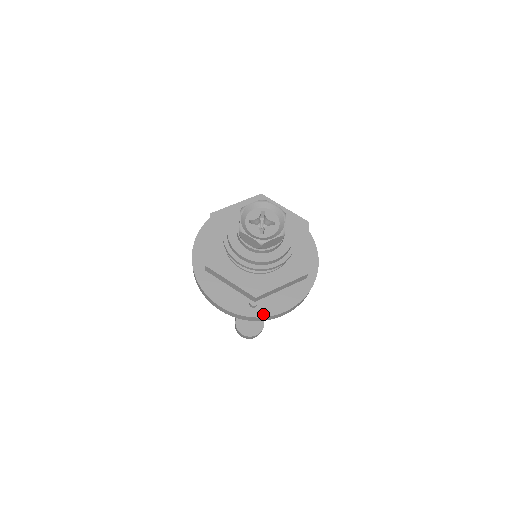
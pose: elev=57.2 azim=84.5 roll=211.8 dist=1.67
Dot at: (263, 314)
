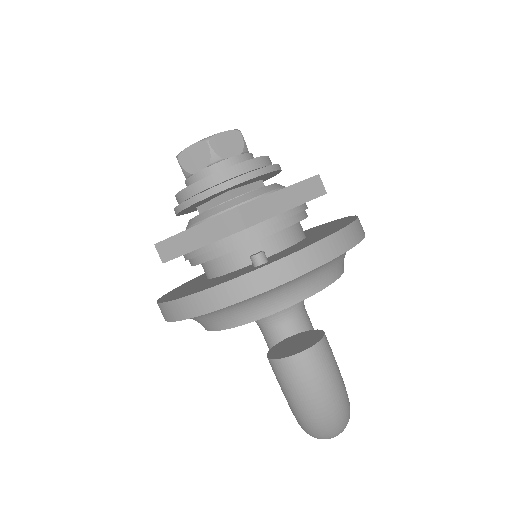
Dot at: (281, 257)
